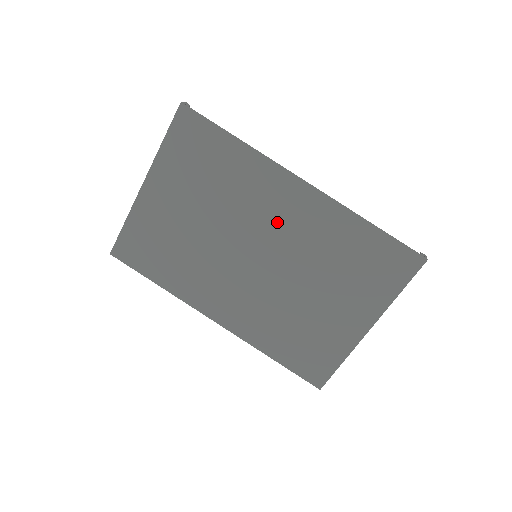
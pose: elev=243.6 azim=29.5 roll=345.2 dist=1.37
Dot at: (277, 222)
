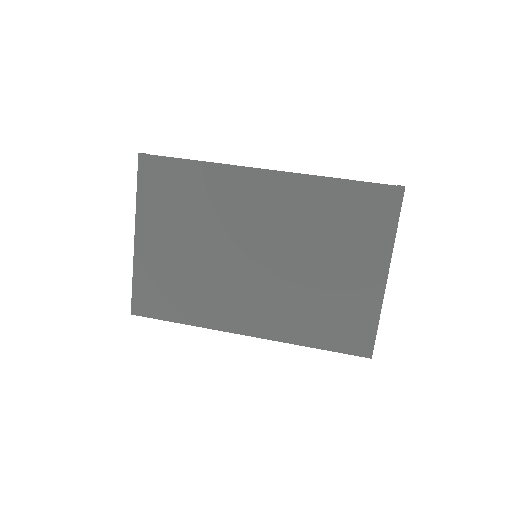
Dot at: (260, 216)
